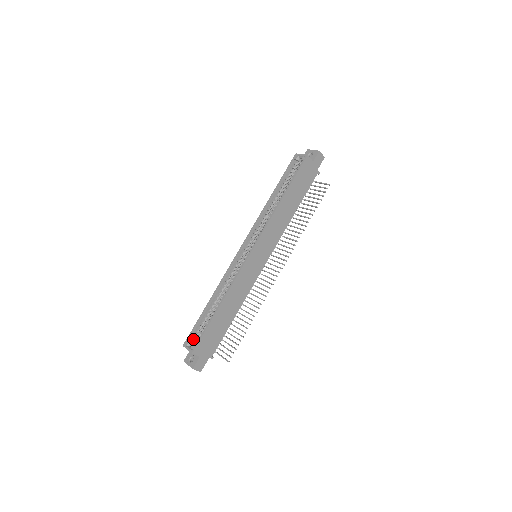
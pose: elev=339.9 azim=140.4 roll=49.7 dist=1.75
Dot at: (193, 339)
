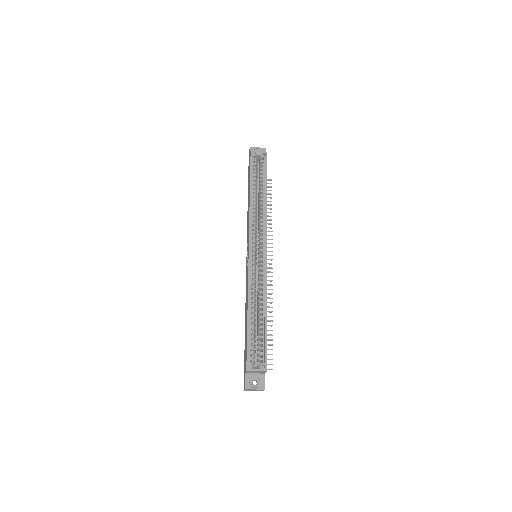
Dot at: (253, 358)
